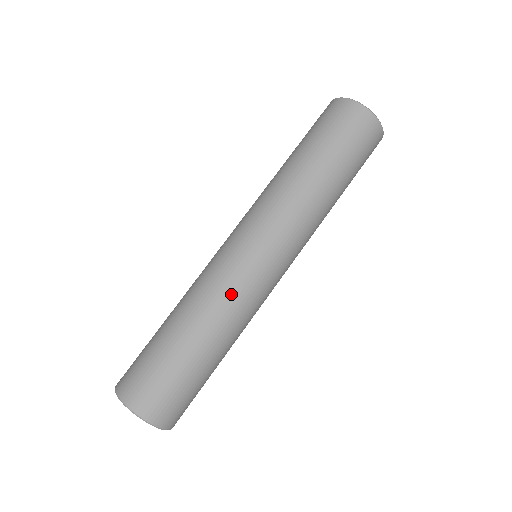
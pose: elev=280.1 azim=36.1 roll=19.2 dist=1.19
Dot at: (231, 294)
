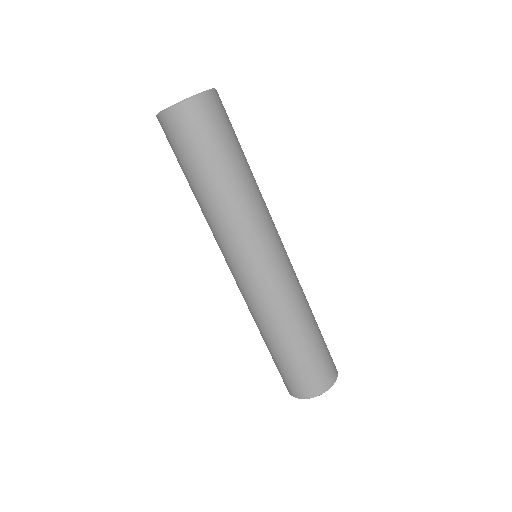
Dot at: (268, 304)
